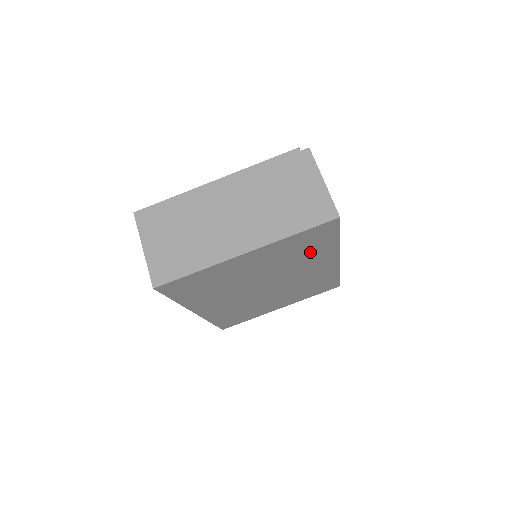
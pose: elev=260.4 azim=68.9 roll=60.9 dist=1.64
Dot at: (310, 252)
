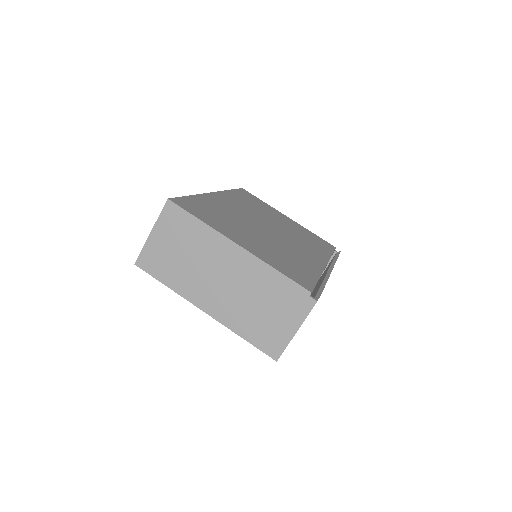
Dot at: occluded
